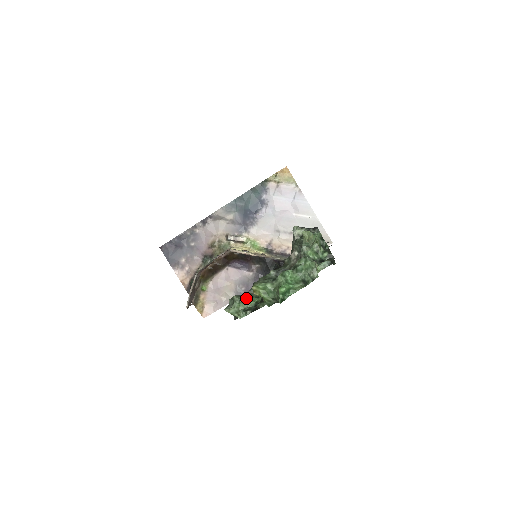
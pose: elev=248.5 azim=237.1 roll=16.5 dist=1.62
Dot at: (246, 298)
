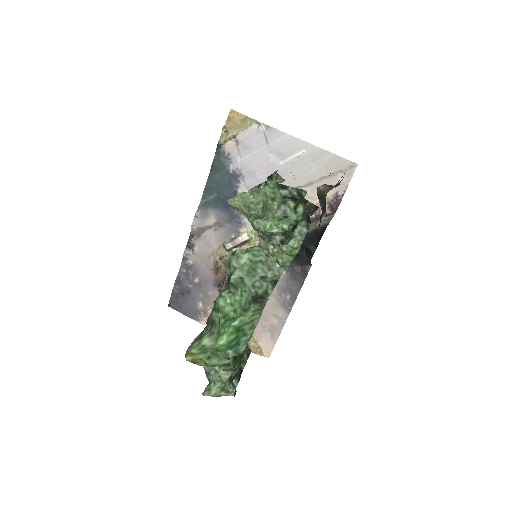
Dot at: occluded
